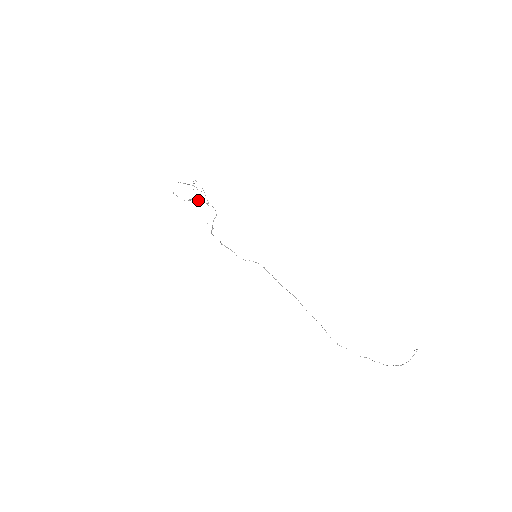
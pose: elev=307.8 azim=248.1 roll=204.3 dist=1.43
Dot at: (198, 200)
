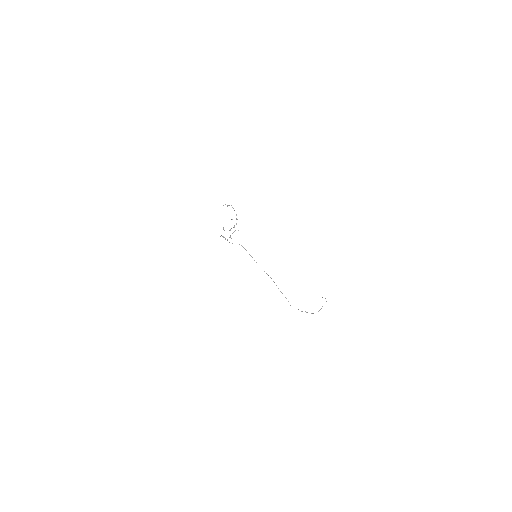
Dot at: (234, 227)
